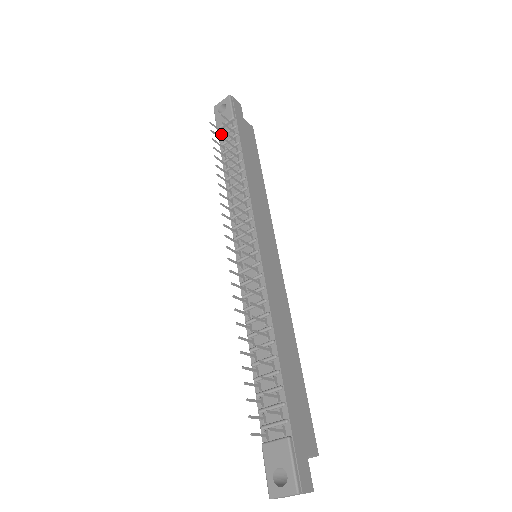
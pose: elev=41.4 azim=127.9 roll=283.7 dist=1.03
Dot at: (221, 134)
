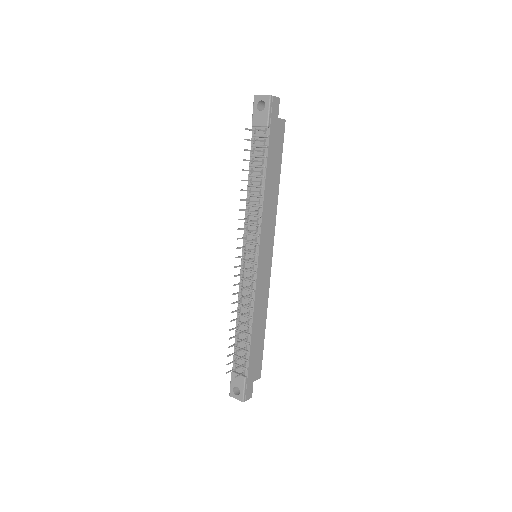
Dot at: (254, 132)
